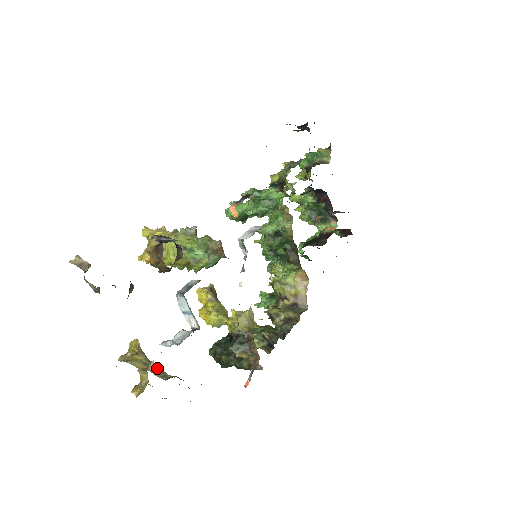
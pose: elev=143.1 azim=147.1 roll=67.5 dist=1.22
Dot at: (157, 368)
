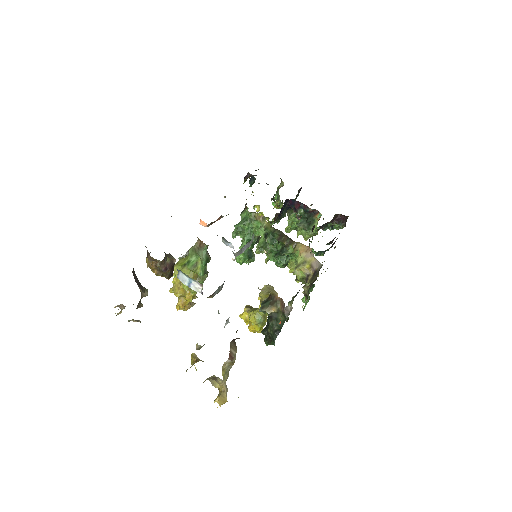
Dot at: (201, 346)
